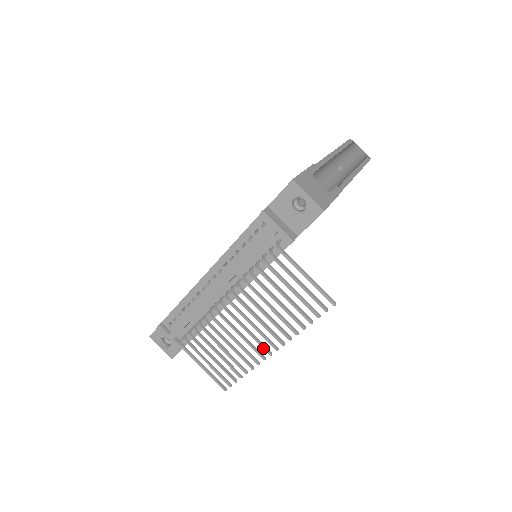
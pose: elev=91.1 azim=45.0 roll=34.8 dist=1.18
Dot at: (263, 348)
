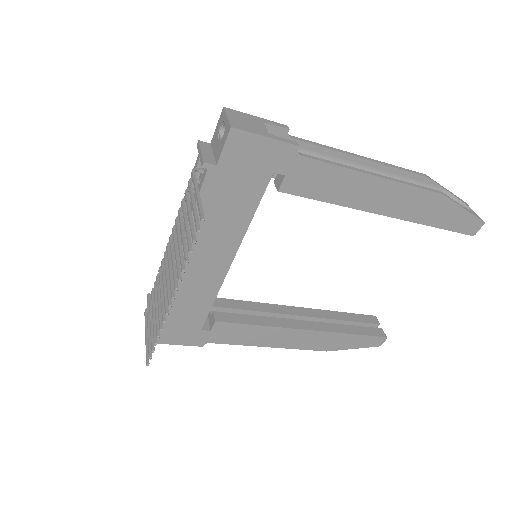
Dot at: (168, 298)
